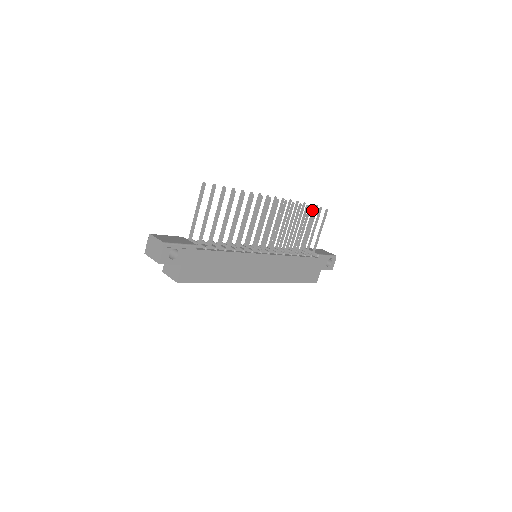
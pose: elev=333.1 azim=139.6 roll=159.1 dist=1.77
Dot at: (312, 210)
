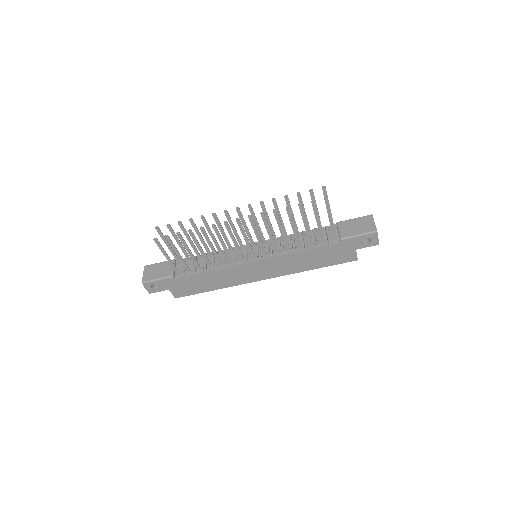
Dot at: (299, 208)
